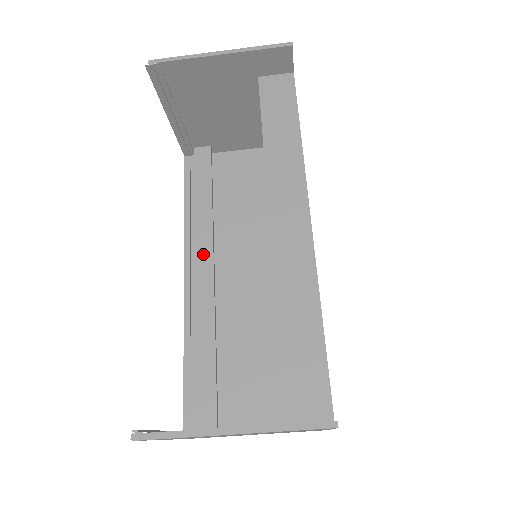
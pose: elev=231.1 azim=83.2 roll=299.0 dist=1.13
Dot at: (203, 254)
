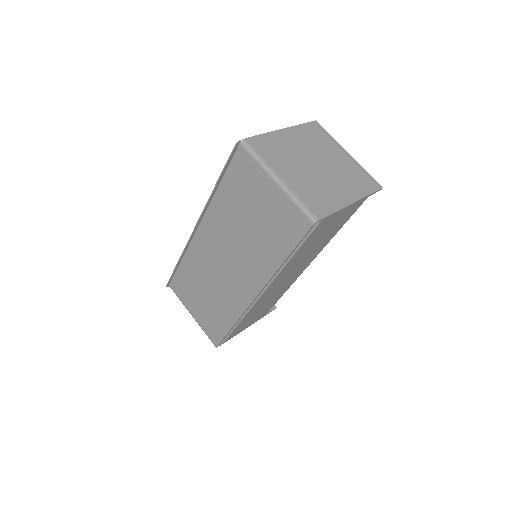
Dot at: occluded
